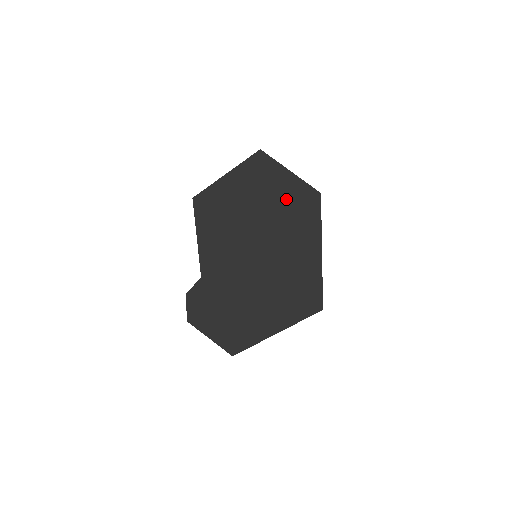
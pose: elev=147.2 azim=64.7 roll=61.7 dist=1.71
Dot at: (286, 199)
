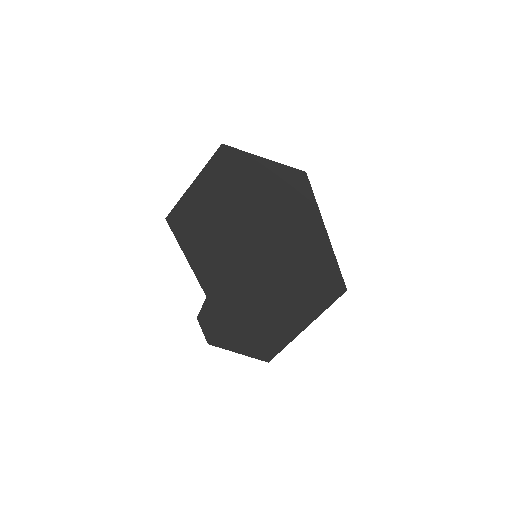
Dot at: (270, 190)
